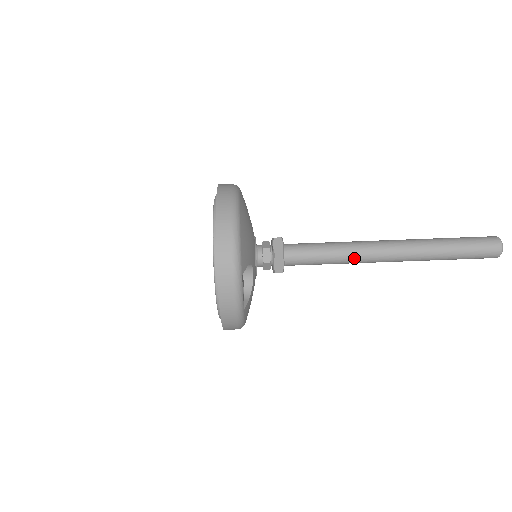
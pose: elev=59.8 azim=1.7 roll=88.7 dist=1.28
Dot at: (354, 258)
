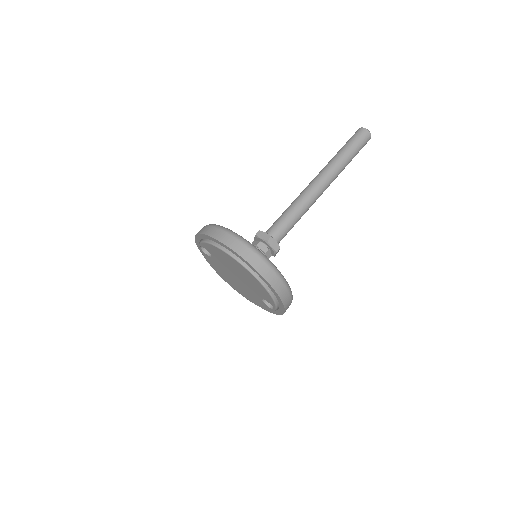
Dot at: occluded
